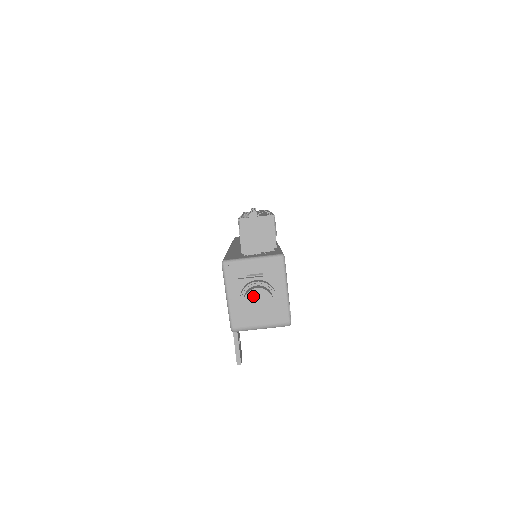
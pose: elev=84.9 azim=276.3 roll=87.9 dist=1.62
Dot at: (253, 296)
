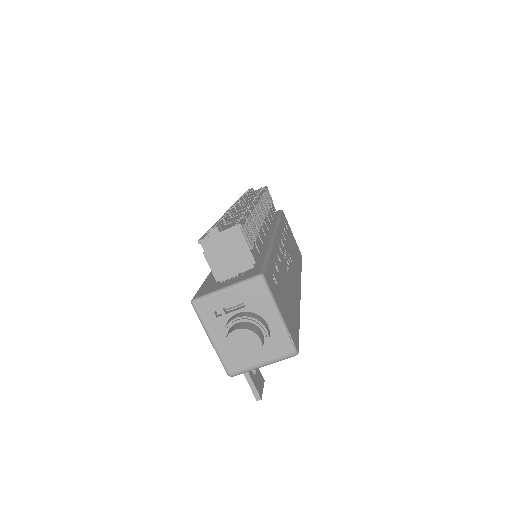
Dot at: (234, 340)
